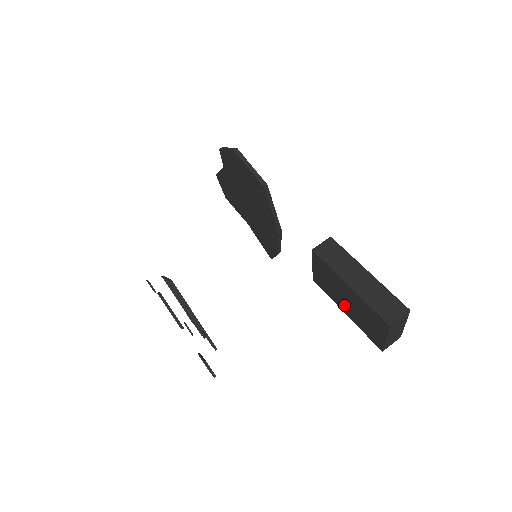
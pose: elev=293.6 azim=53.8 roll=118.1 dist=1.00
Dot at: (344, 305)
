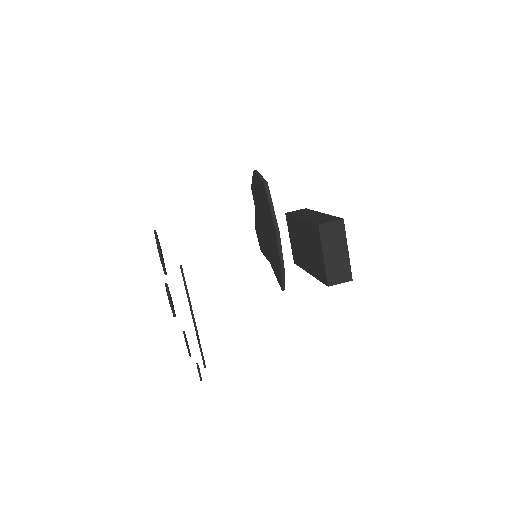
Dot at: (306, 259)
